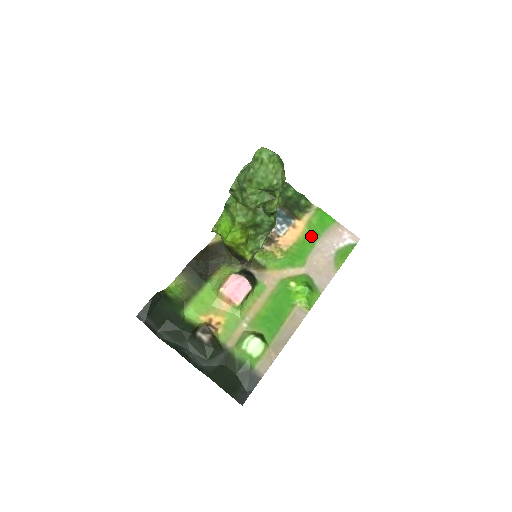
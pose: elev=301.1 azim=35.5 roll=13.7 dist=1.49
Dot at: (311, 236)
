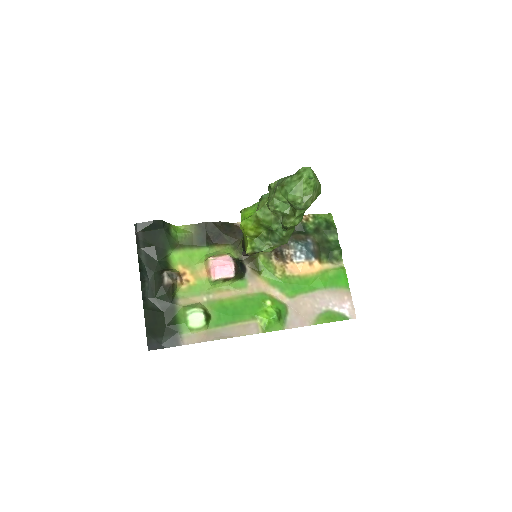
Dot at: (318, 282)
